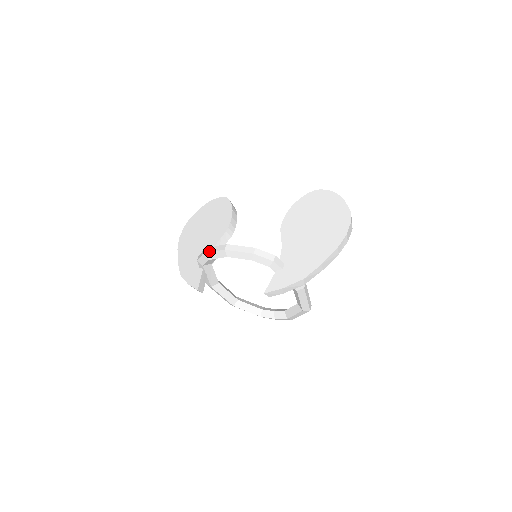
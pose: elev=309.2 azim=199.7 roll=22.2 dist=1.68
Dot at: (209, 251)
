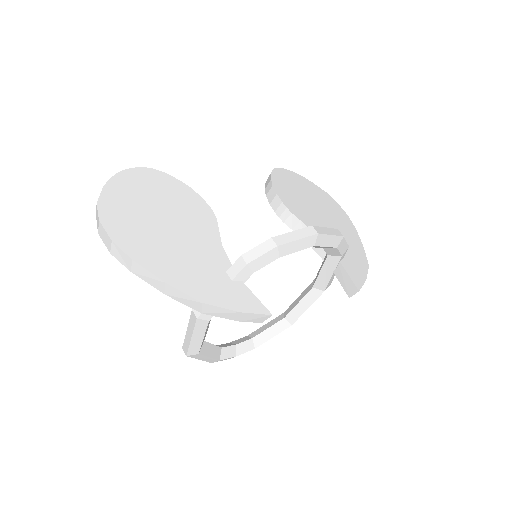
Dot at: (288, 240)
